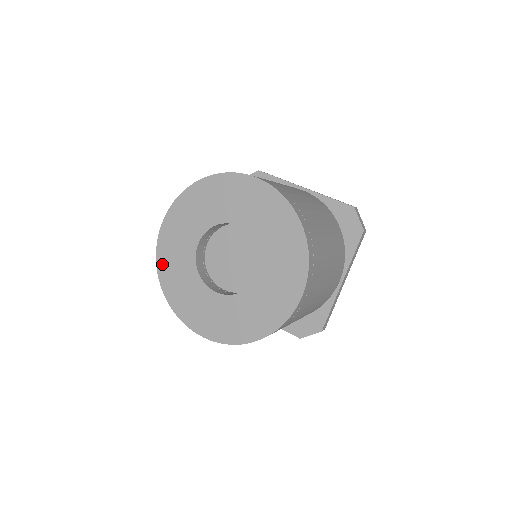
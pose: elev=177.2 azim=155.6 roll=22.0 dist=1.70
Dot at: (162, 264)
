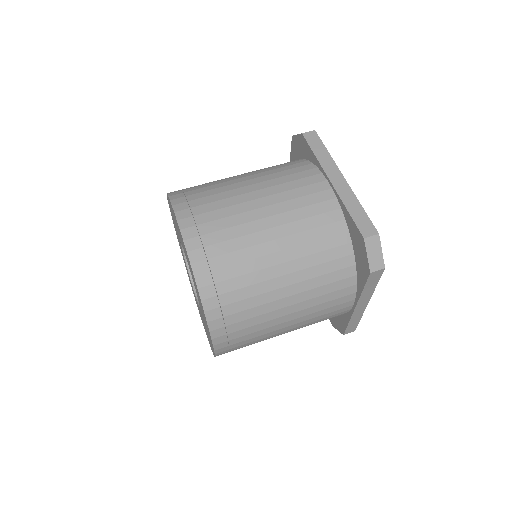
Dot at: occluded
